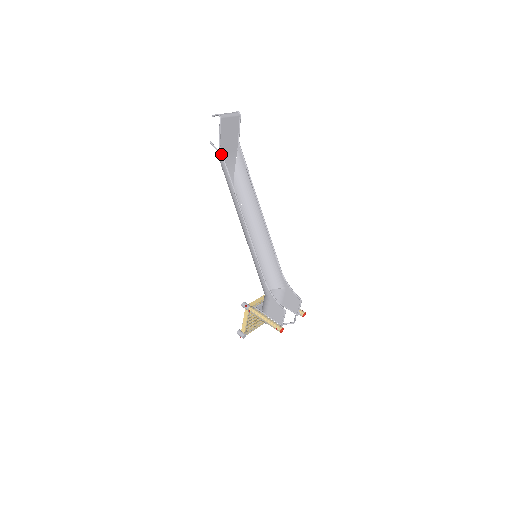
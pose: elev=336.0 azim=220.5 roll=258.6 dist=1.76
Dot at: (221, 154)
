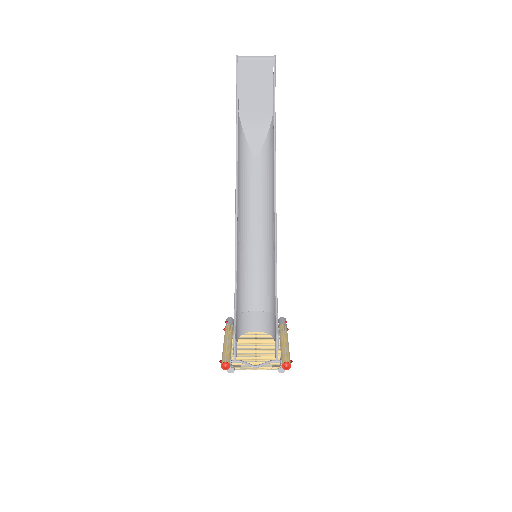
Dot at: (236, 109)
